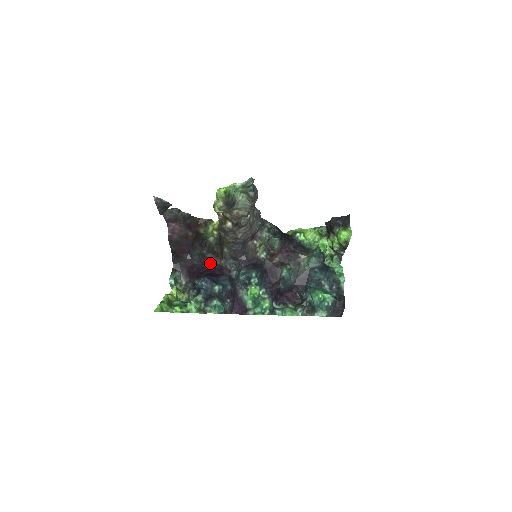
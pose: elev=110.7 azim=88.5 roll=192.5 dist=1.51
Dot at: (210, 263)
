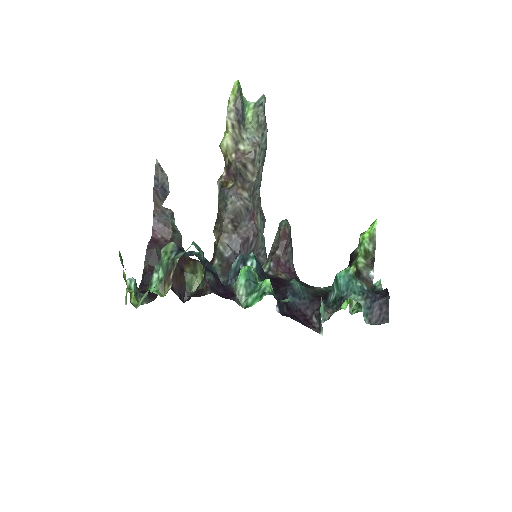
Dot at: occluded
